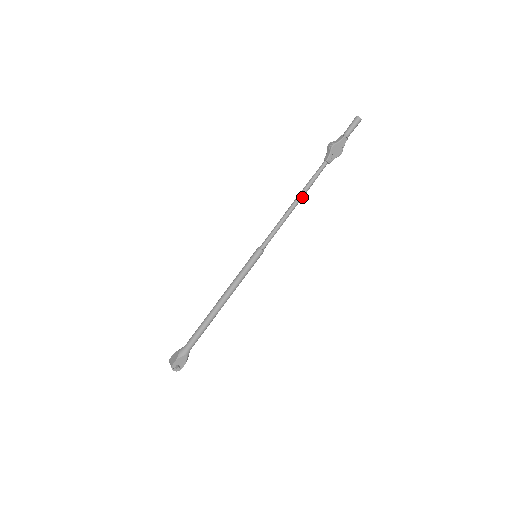
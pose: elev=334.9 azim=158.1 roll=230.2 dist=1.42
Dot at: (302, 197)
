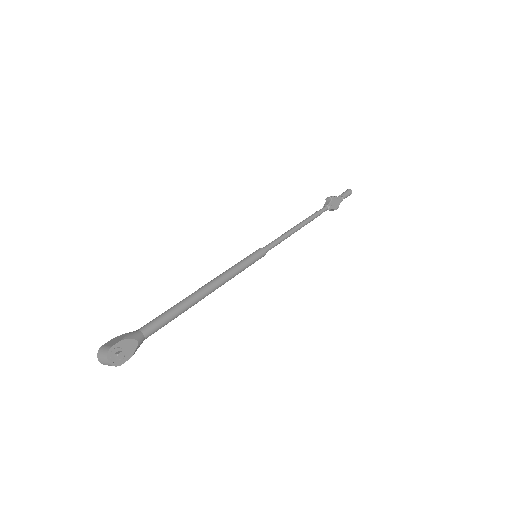
Dot at: (306, 223)
